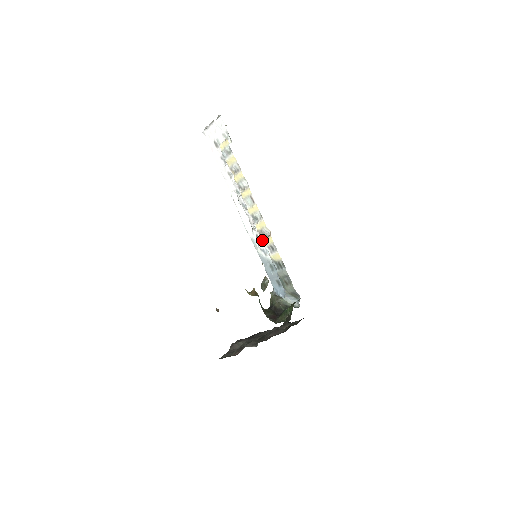
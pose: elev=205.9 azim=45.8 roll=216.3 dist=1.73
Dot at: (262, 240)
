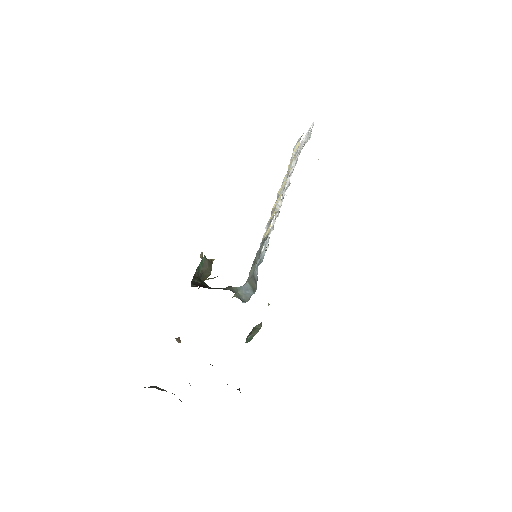
Dot at: occluded
